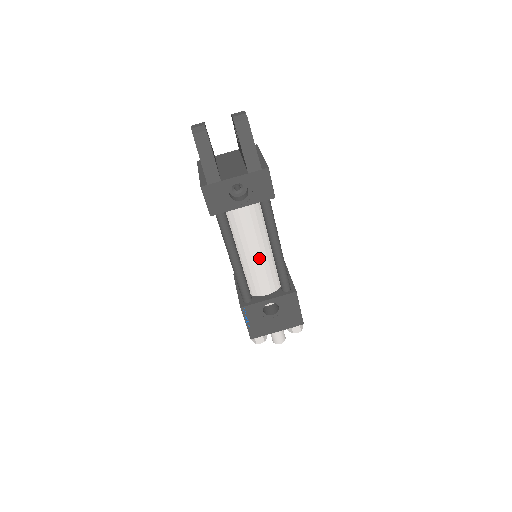
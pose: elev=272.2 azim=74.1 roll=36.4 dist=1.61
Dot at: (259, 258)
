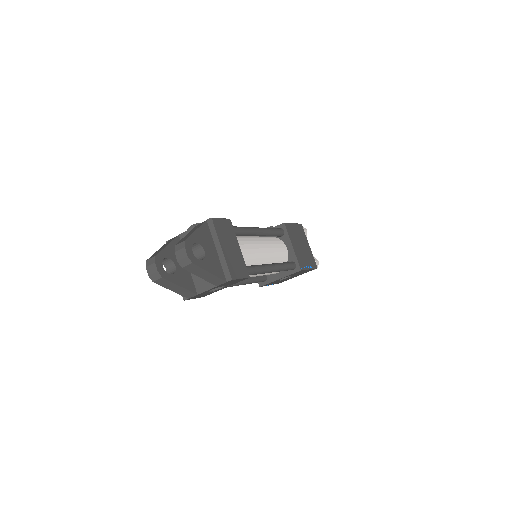
Dot at: (258, 275)
